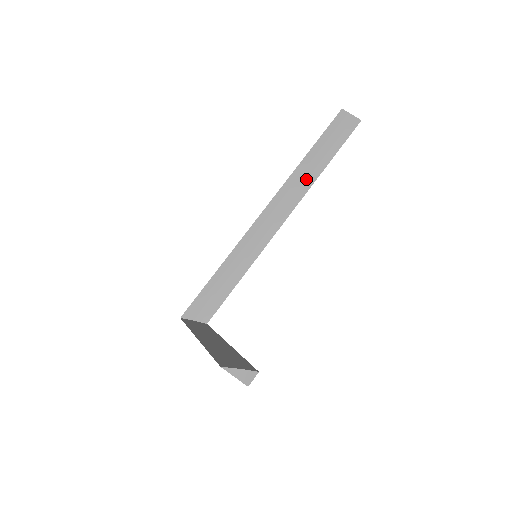
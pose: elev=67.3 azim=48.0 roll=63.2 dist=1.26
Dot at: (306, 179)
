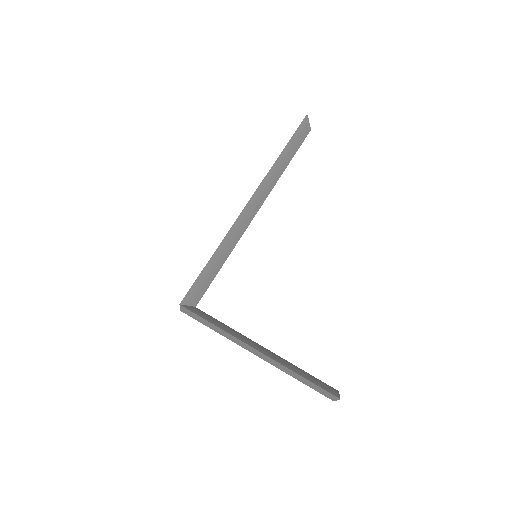
Dot at: (276, 176)
